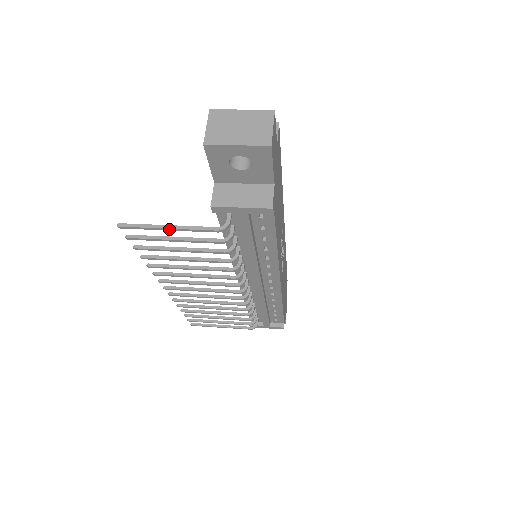
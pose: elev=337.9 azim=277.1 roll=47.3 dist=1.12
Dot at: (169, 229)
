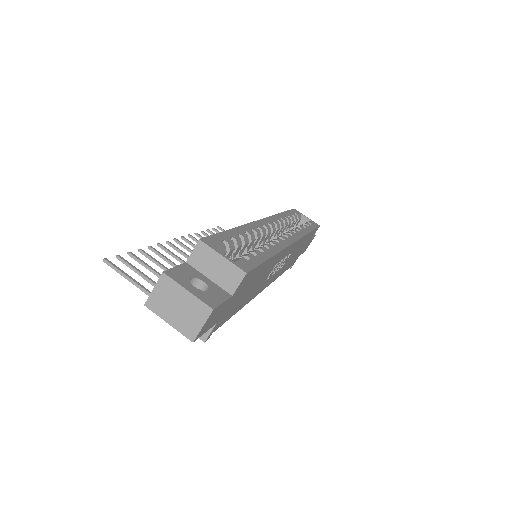
Dot at: (139, 287)
